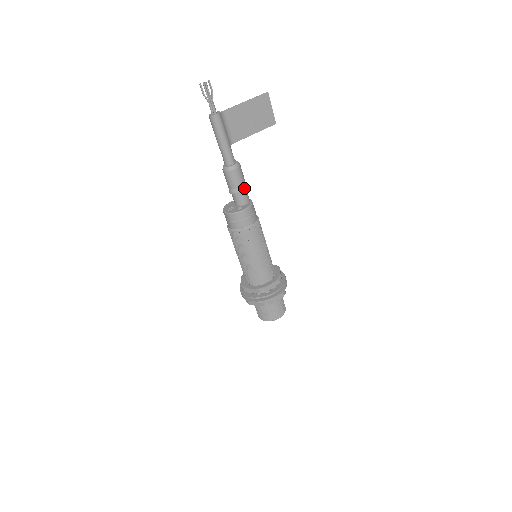
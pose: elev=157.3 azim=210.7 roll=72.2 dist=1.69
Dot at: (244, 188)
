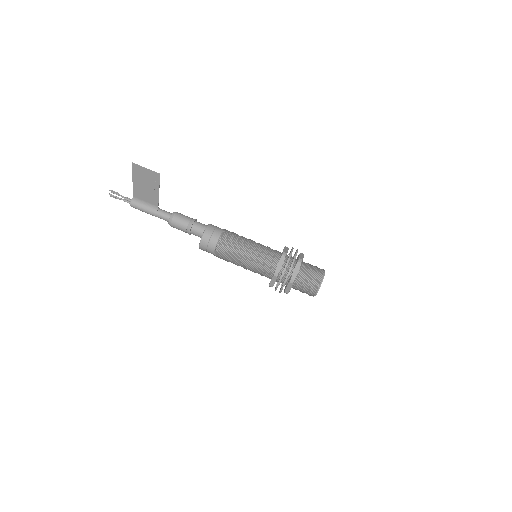
Dot at: (188, 230)
